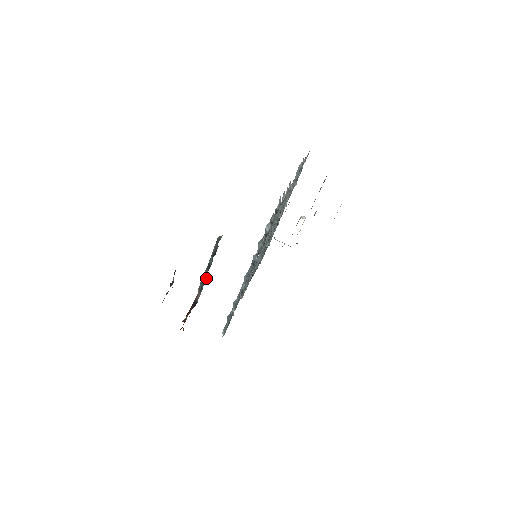
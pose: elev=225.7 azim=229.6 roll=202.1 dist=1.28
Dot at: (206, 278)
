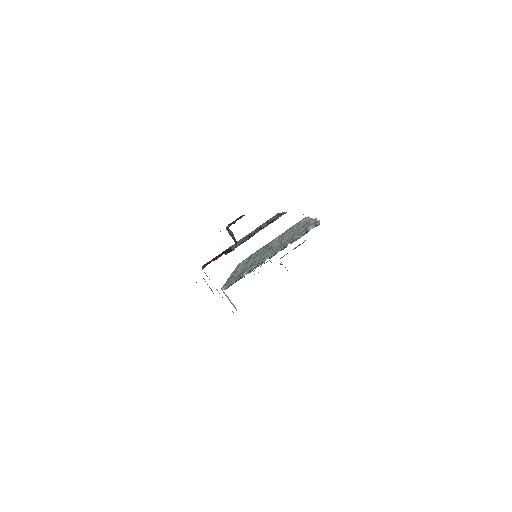
Dot at: occluded
